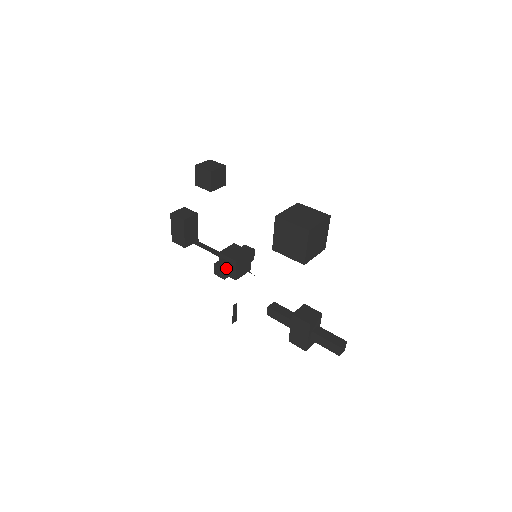
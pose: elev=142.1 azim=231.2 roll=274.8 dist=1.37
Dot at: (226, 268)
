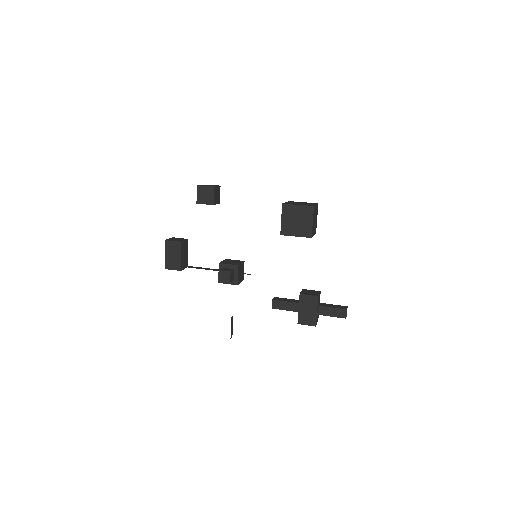
Dot at: (231, 272)
